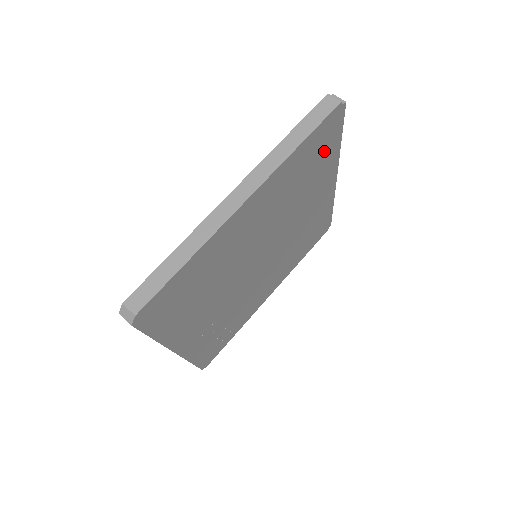
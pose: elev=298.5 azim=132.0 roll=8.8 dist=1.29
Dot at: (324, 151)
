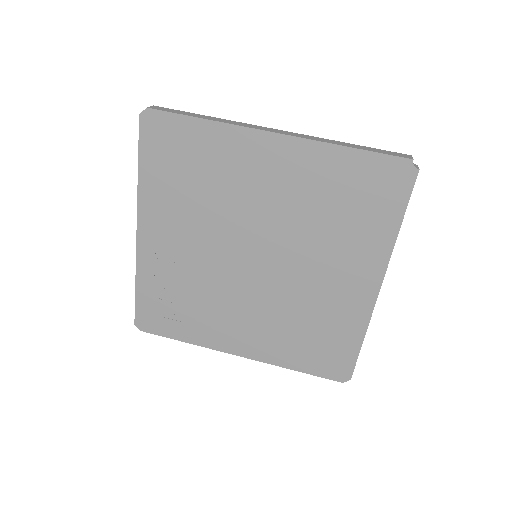
Dot at: (375, 207)
